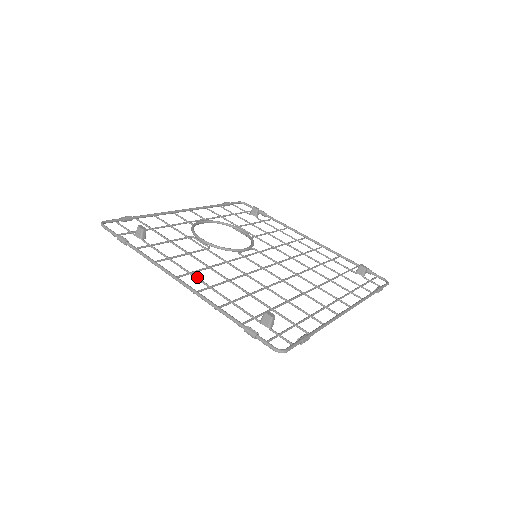
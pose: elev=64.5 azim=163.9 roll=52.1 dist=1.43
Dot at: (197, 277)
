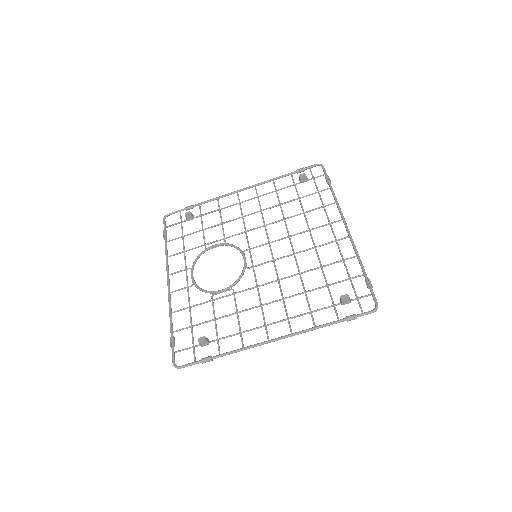
Dot at: (274, 323)
